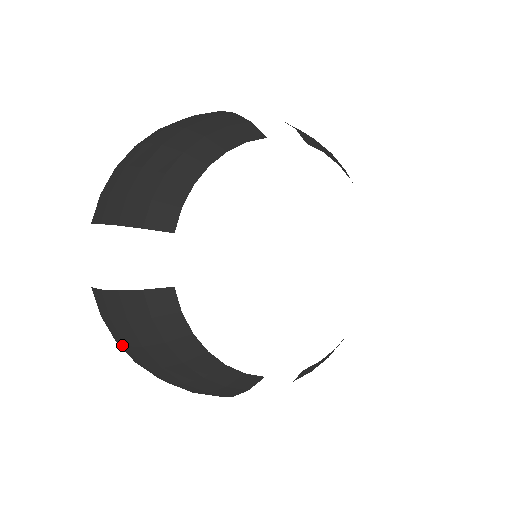
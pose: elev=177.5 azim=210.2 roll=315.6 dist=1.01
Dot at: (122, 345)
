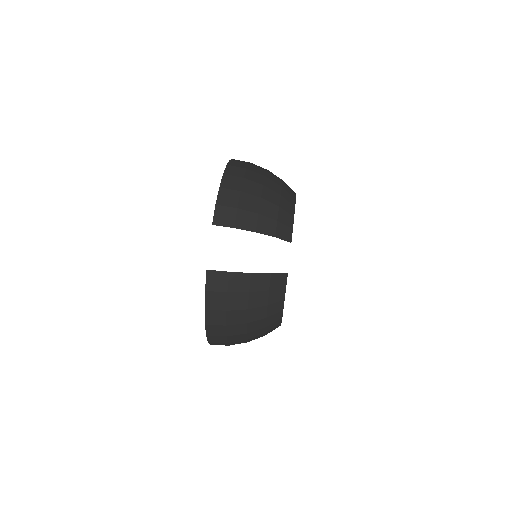
Dot at: occluded
